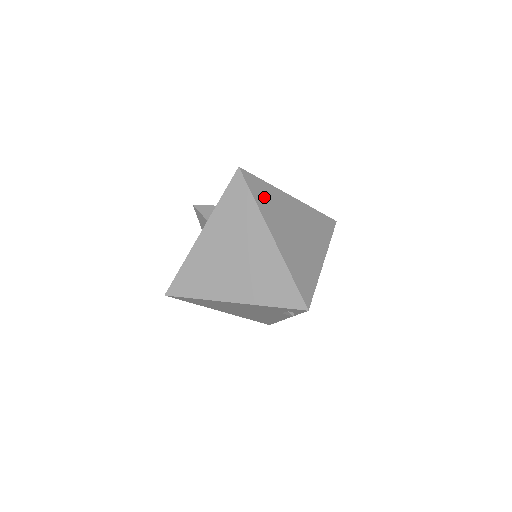
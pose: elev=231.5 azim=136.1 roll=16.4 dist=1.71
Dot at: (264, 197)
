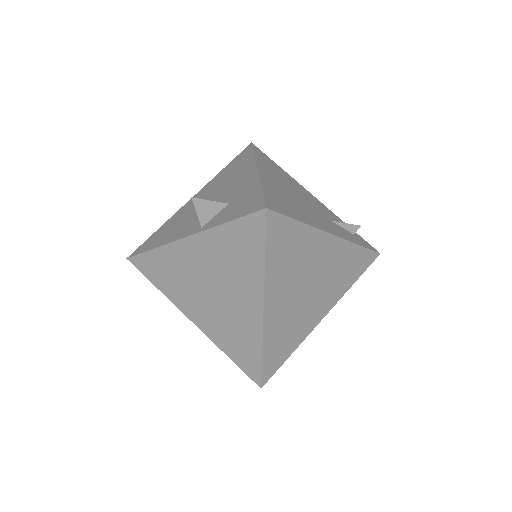
Dot at: (284, 250)
